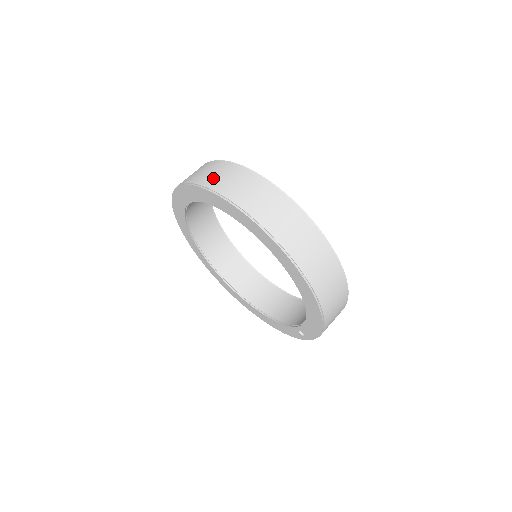
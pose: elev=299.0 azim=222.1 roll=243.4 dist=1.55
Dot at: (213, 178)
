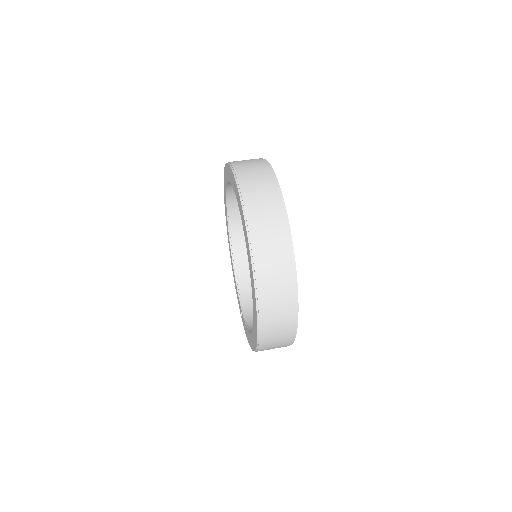
Dot at: (262, 231)
